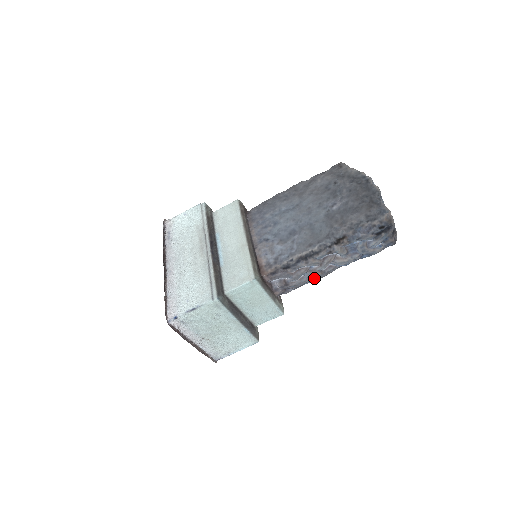
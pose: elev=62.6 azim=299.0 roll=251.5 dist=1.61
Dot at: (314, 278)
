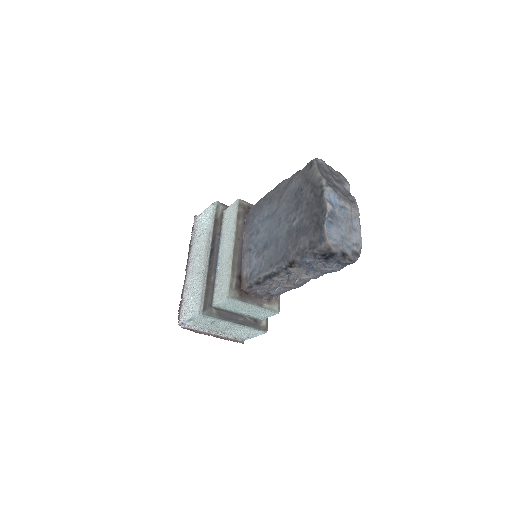
Dot at: (290, 289)
